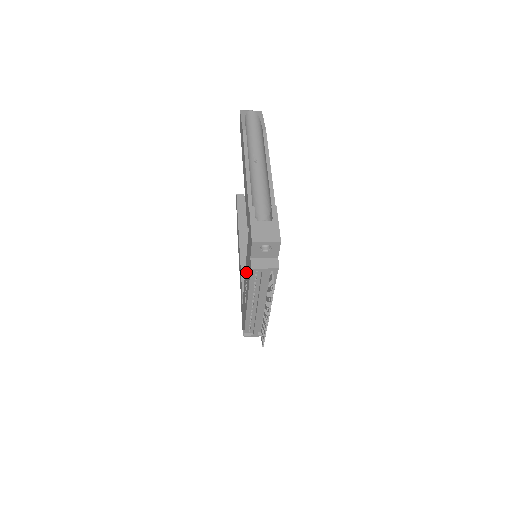
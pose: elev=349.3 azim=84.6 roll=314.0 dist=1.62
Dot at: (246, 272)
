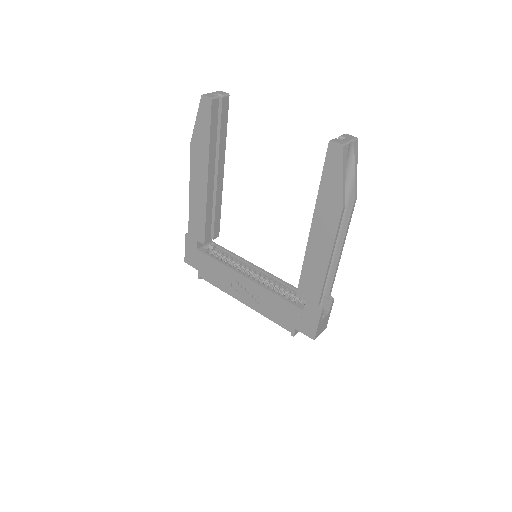
Dot at: (259, 294)
